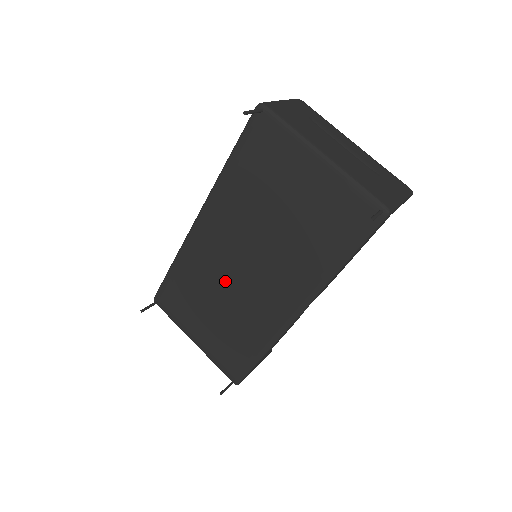
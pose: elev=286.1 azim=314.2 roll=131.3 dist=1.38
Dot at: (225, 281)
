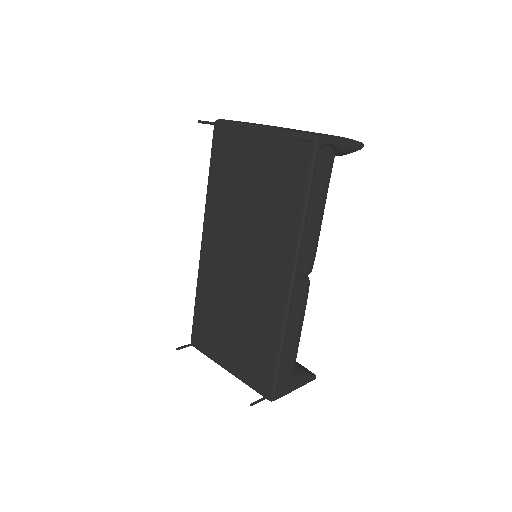
Dot at: (233, 285)
